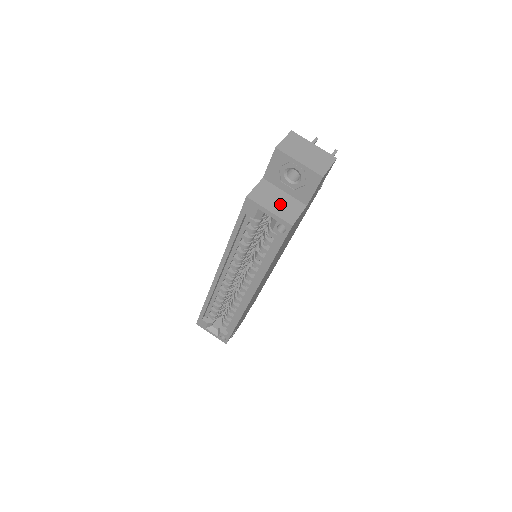
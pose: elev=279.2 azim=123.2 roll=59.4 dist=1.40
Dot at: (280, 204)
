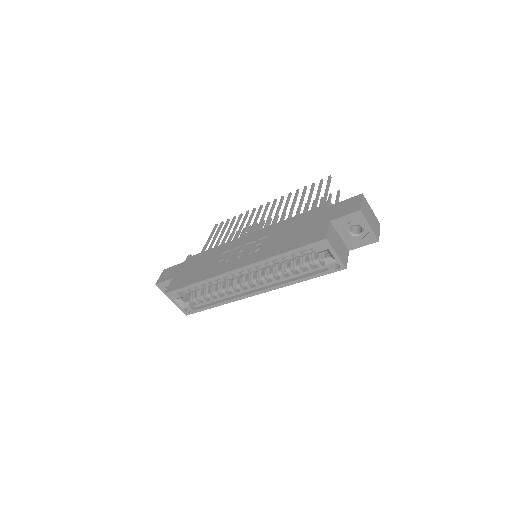
Dot at: (340, 248)
